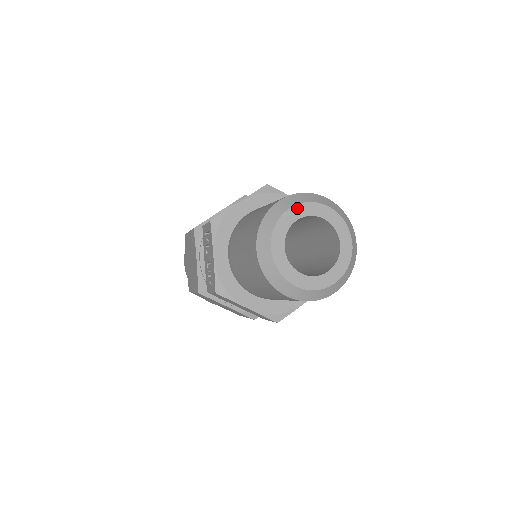
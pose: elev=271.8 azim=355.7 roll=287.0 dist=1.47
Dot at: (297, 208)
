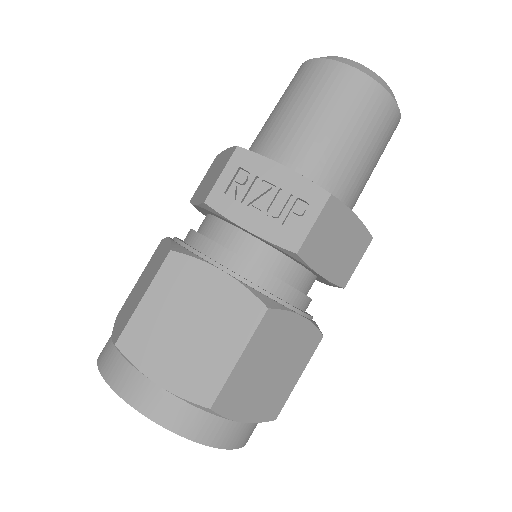
Dot at: occluded
